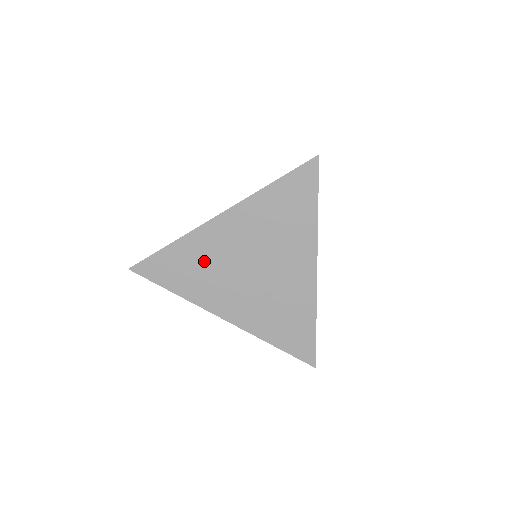
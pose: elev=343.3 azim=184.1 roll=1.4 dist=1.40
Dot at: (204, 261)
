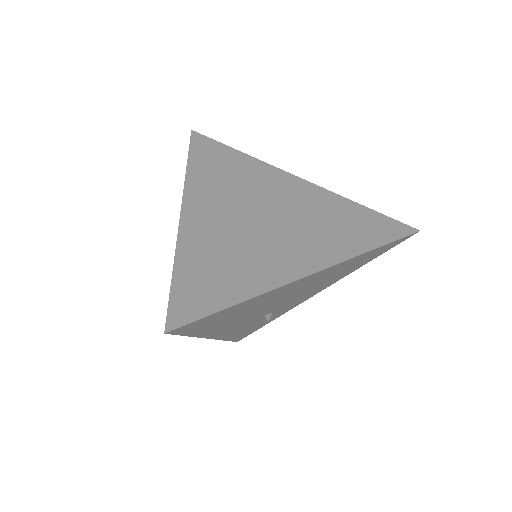
Dot at: (253, 307)
